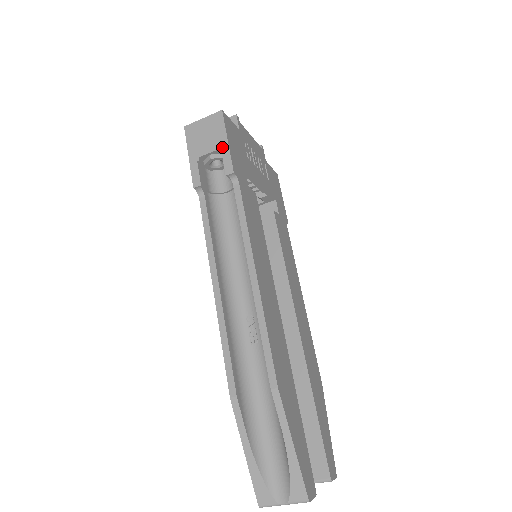
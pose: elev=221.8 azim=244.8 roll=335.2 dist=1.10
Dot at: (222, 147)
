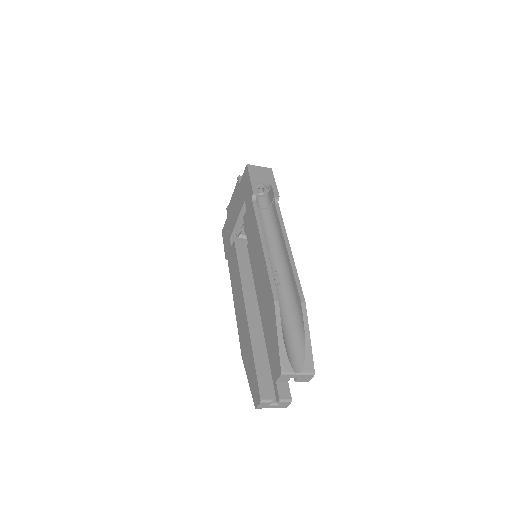
Dot at: (272, 183)
